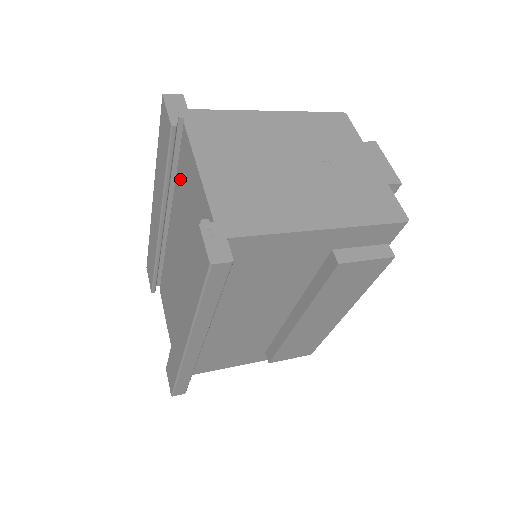
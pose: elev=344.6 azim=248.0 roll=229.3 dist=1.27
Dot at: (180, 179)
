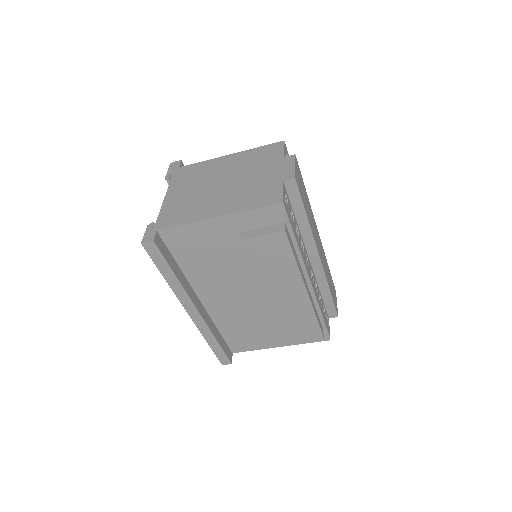
Dot at: occluded
